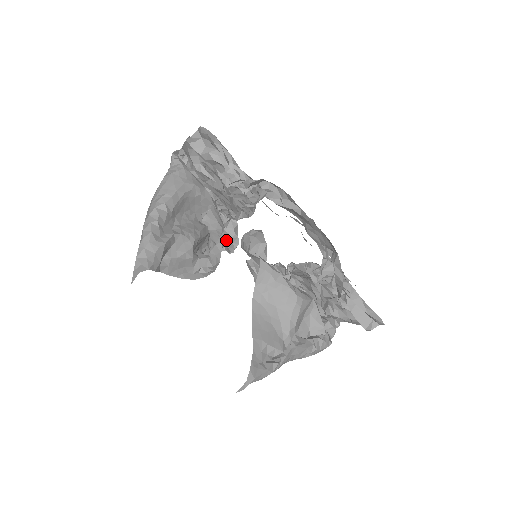
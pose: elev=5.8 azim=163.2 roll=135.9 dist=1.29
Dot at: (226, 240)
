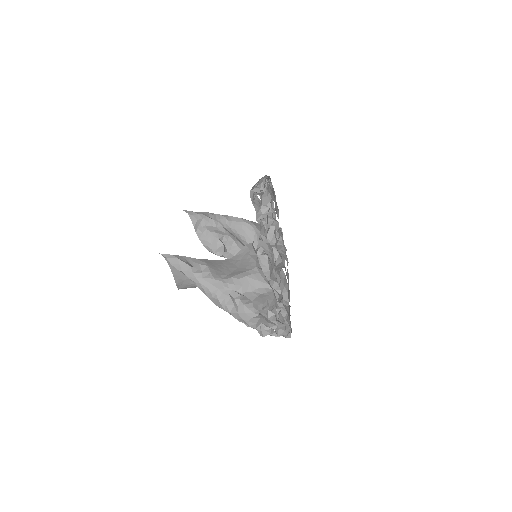
Dot at: occluded
